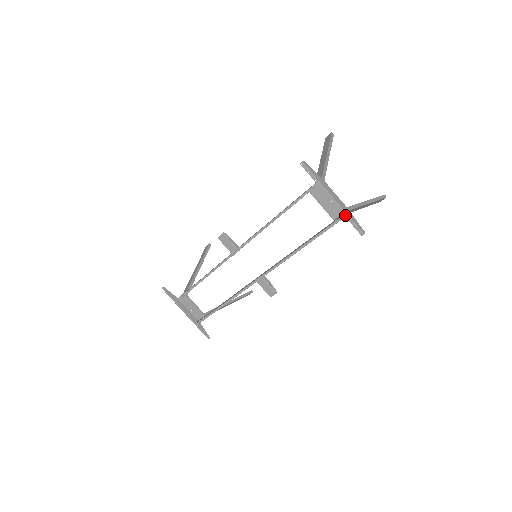
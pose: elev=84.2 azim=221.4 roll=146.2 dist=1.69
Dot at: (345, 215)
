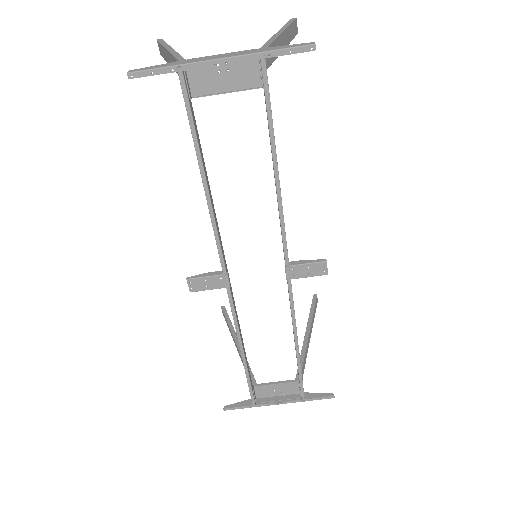
Dot at: (261, 57)
